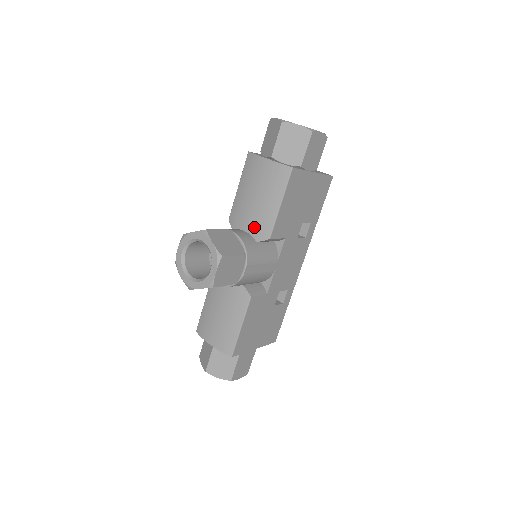
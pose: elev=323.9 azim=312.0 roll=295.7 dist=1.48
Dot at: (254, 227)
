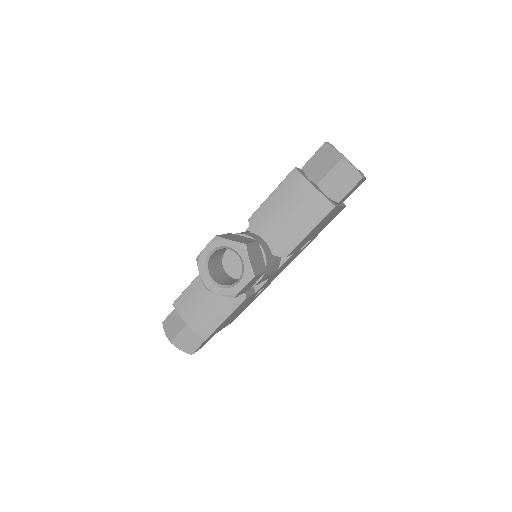
Dot at: (275, 241)
